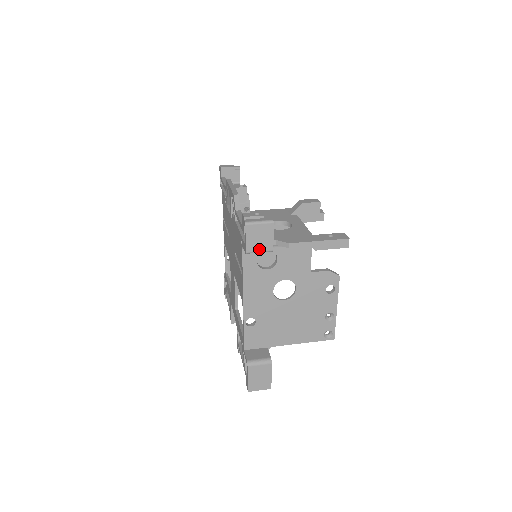
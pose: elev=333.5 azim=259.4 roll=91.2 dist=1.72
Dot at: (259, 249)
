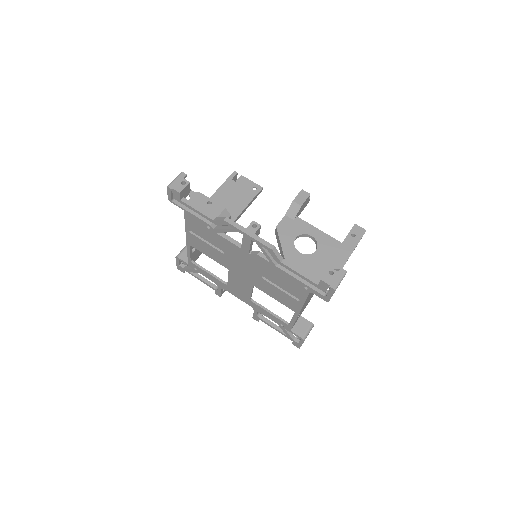
Dot at: occluded
